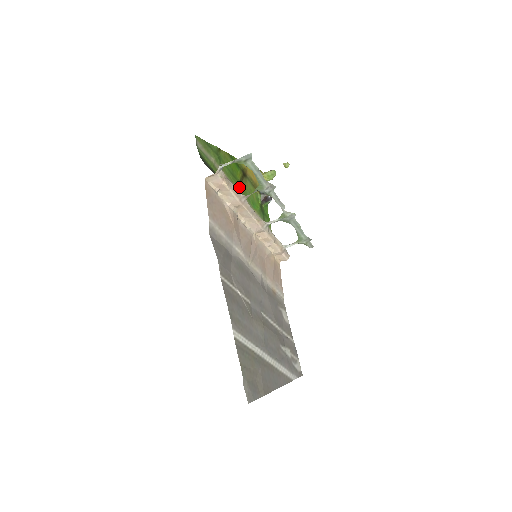
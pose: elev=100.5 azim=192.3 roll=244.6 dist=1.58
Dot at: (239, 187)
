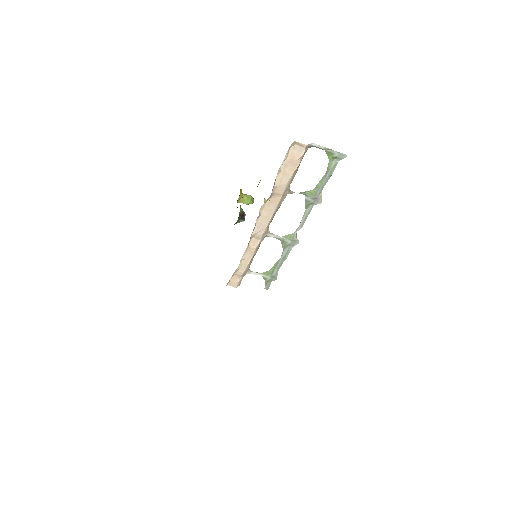
Dot at: occluded
